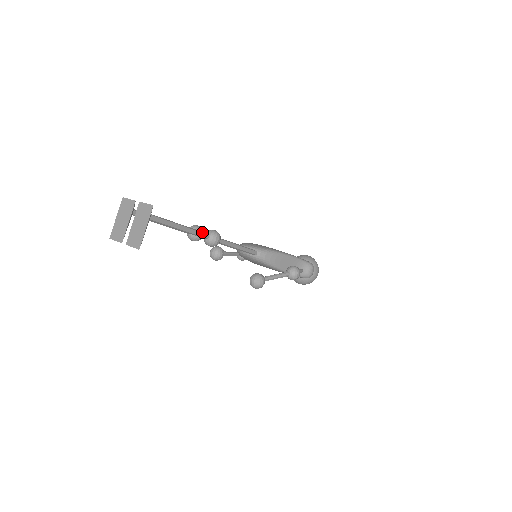
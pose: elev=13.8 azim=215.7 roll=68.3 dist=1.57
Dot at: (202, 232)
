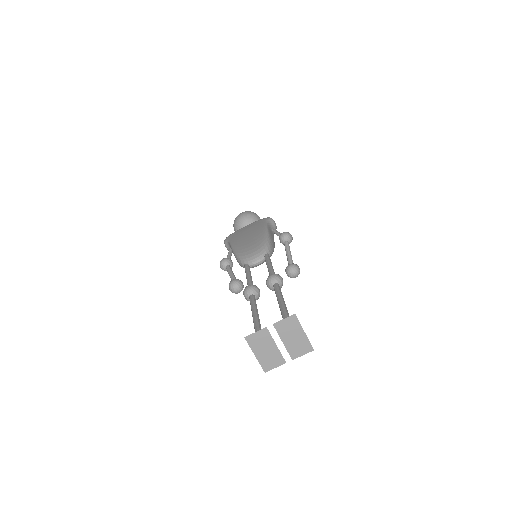
Dot at: (277, 287)
